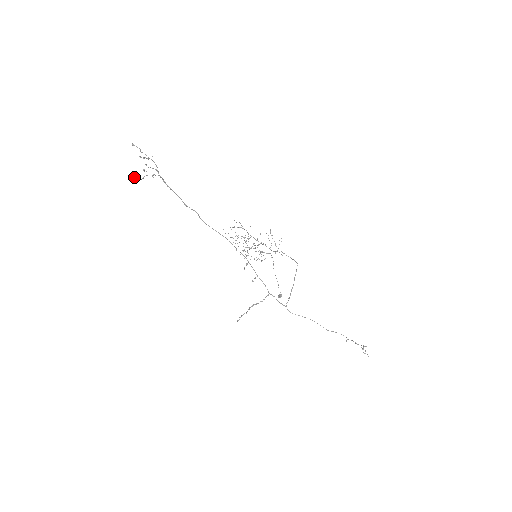
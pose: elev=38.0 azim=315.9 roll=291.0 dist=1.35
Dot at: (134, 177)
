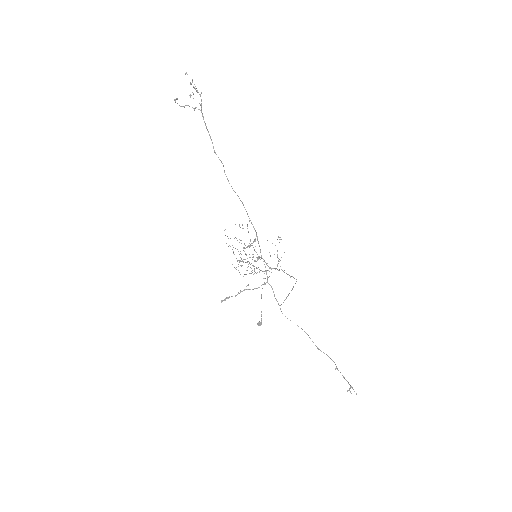
Dot at: (177, 98)
